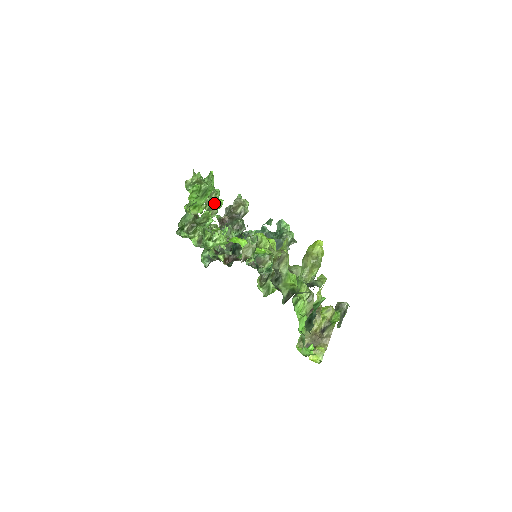
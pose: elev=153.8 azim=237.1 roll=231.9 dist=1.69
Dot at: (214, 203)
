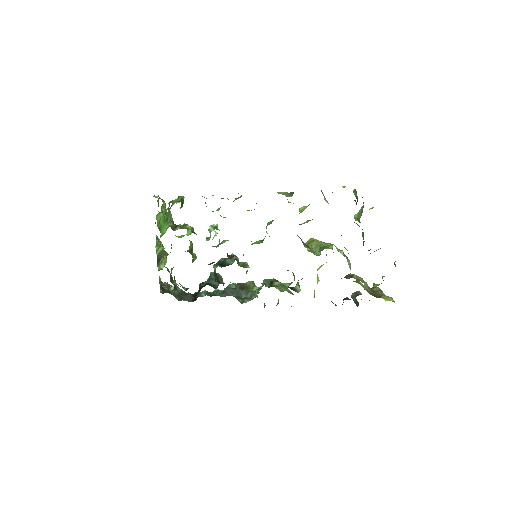
Dot at: (164, 250)
